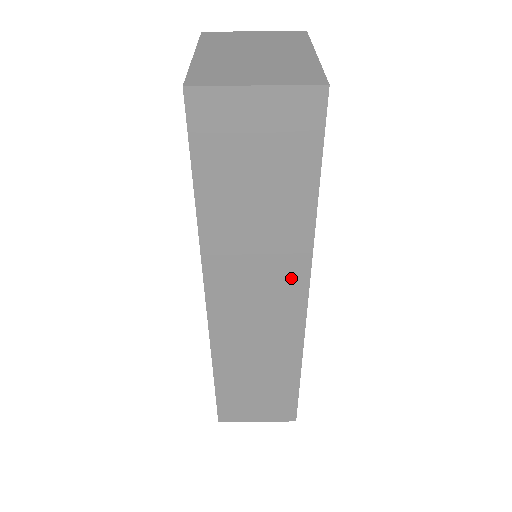
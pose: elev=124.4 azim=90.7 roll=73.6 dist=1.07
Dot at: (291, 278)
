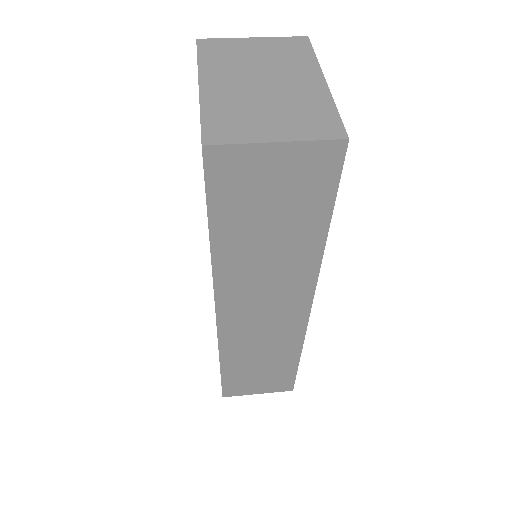
Dot at: (298, 291)
